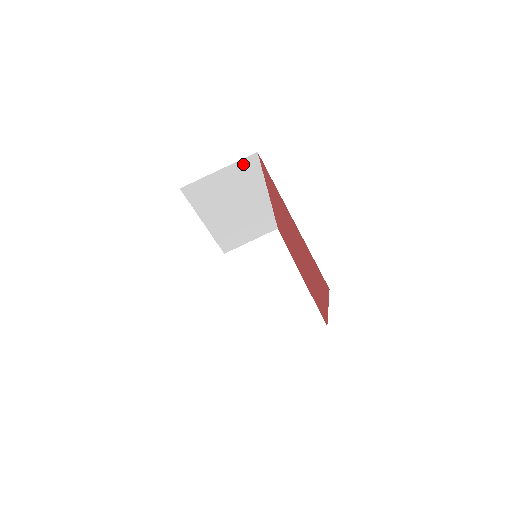
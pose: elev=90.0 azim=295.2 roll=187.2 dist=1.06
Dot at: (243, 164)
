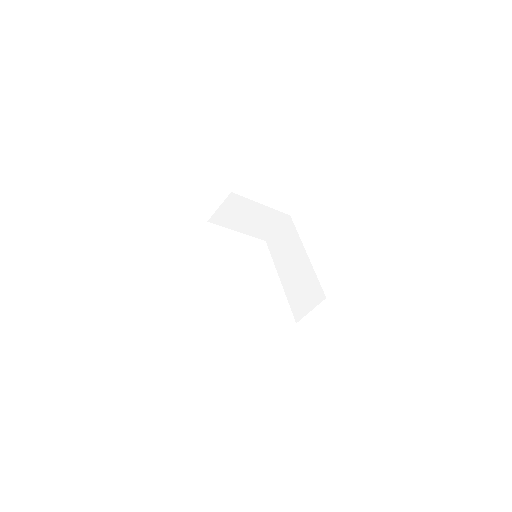
Dot at: occluded
